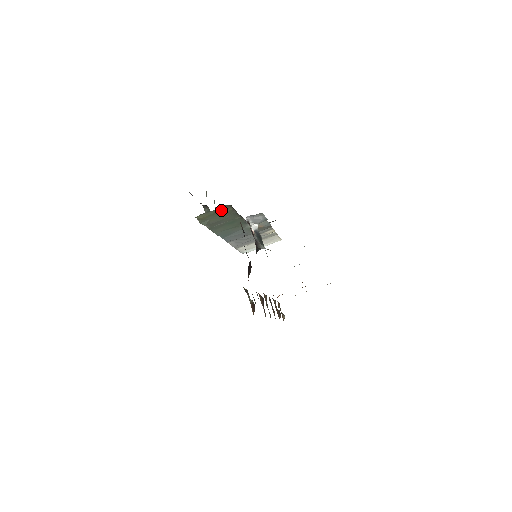
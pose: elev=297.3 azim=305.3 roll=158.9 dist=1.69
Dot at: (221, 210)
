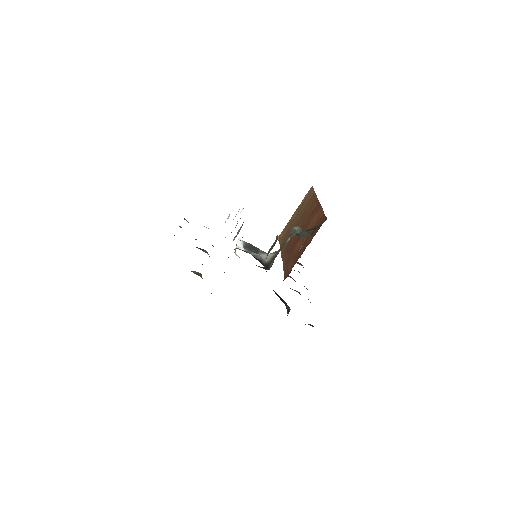
Dot at: occluded
